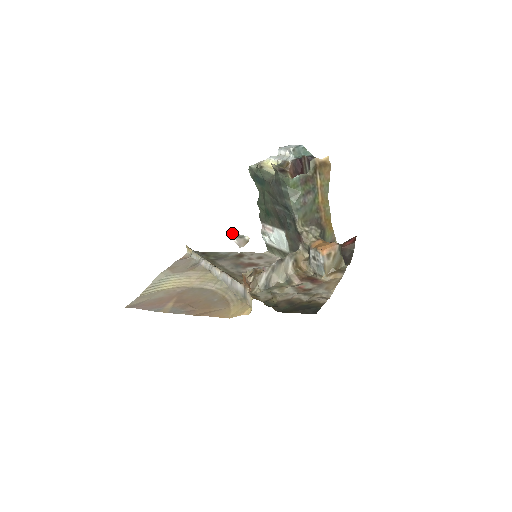
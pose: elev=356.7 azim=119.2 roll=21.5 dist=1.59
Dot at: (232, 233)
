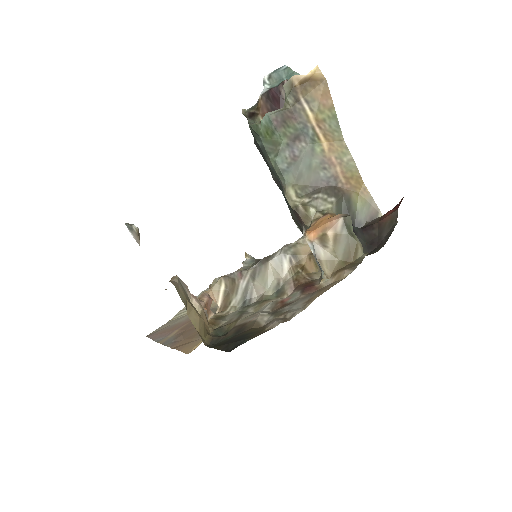
Dot at: (126, 225)
